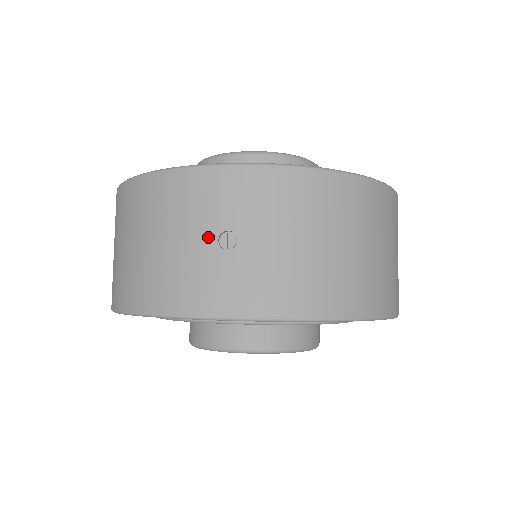
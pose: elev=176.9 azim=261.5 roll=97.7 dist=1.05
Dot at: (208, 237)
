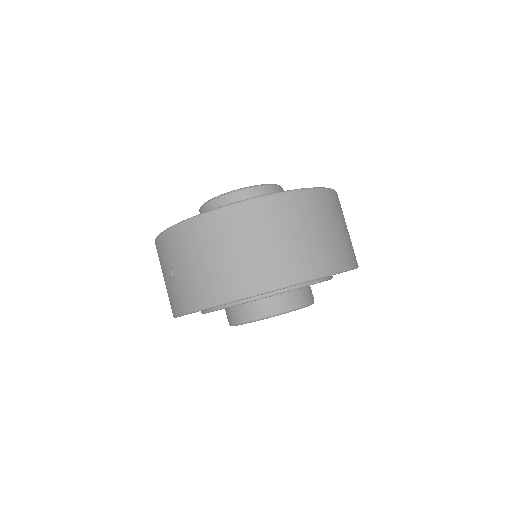
Dot at: (168, 273)
